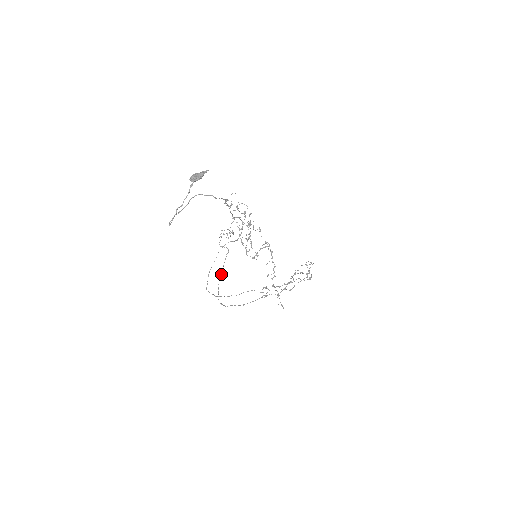
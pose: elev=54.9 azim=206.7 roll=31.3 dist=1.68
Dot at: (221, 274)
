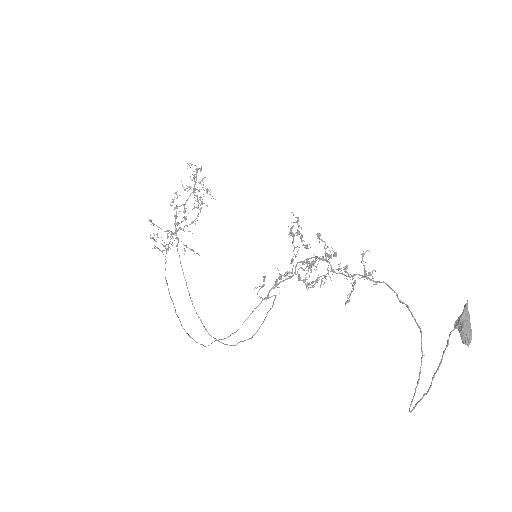
Dot at: occluded
